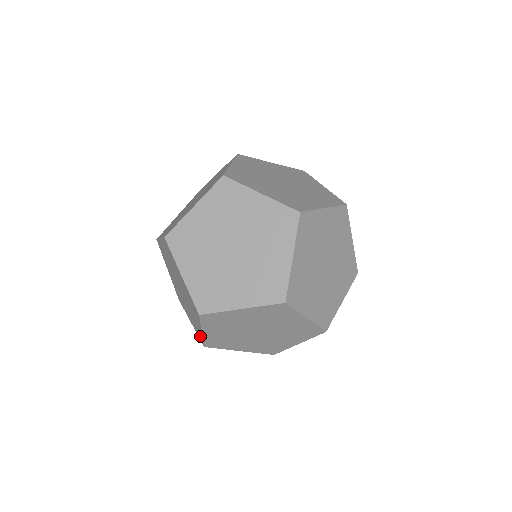
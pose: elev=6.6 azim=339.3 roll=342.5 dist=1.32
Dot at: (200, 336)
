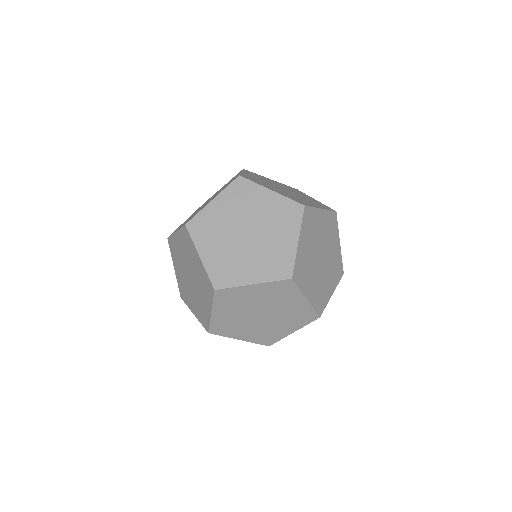
Dot at: occluded
